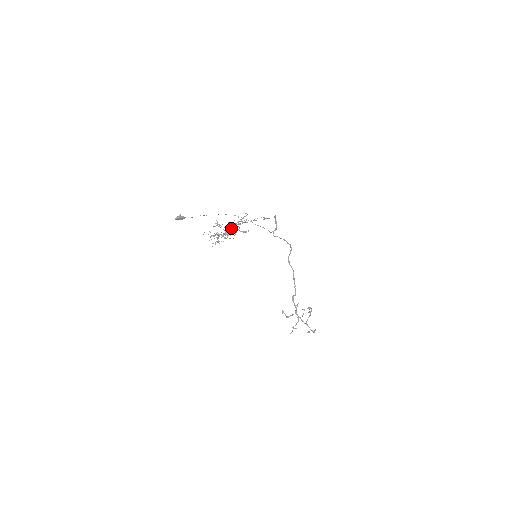
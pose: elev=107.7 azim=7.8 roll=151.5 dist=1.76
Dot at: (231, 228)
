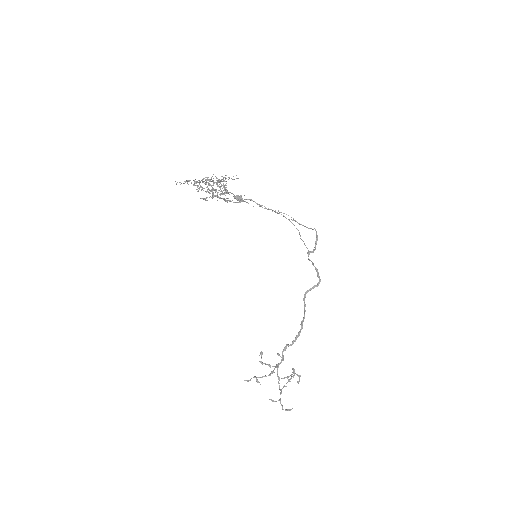
Dot at: (227, 193)
